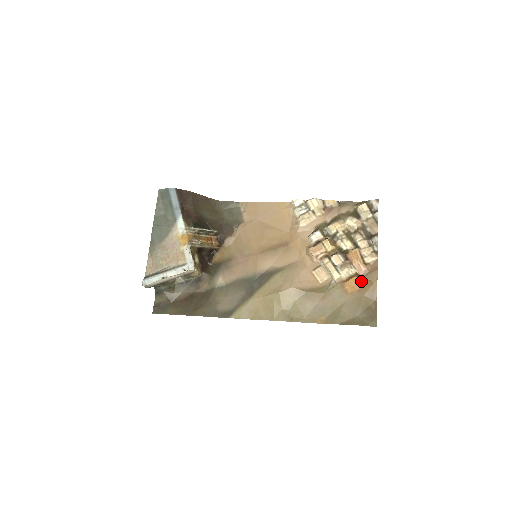
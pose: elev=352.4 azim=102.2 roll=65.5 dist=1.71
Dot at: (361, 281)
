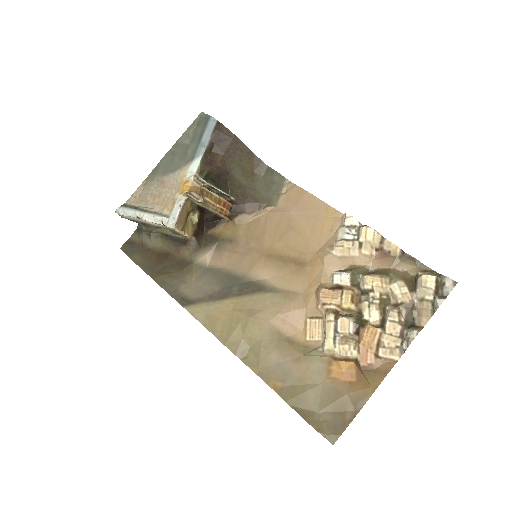
Dot at: (356, 373)
